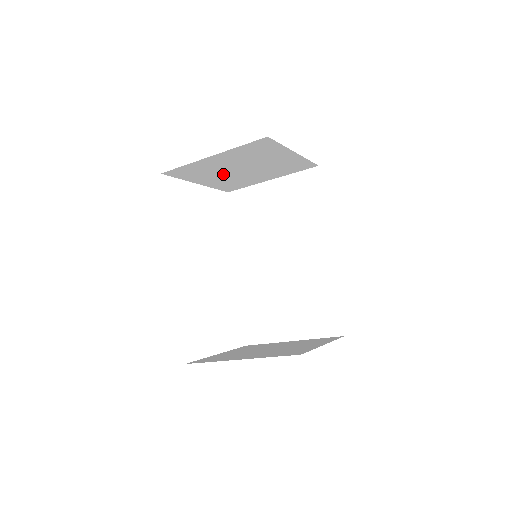
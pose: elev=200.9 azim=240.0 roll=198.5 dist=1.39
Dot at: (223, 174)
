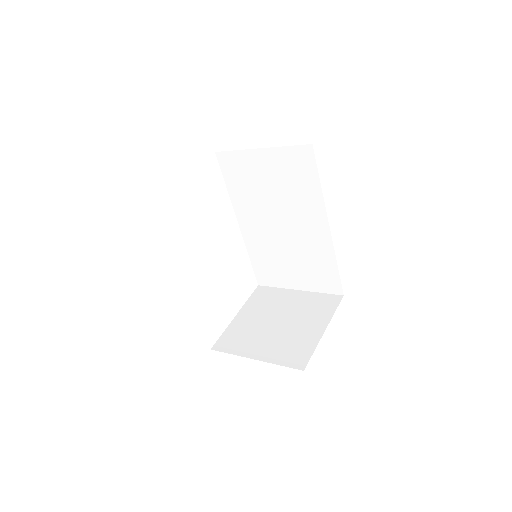
Dot at: occluded
